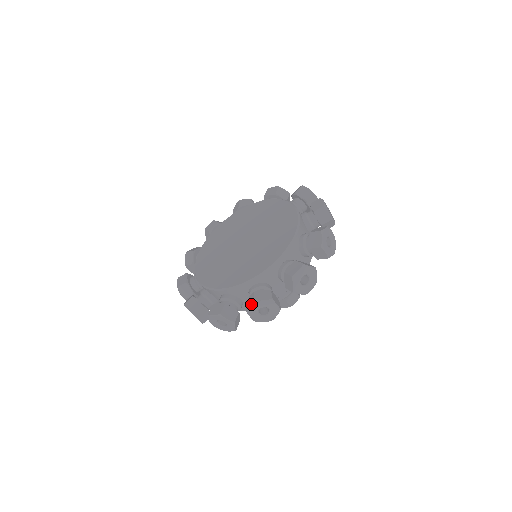
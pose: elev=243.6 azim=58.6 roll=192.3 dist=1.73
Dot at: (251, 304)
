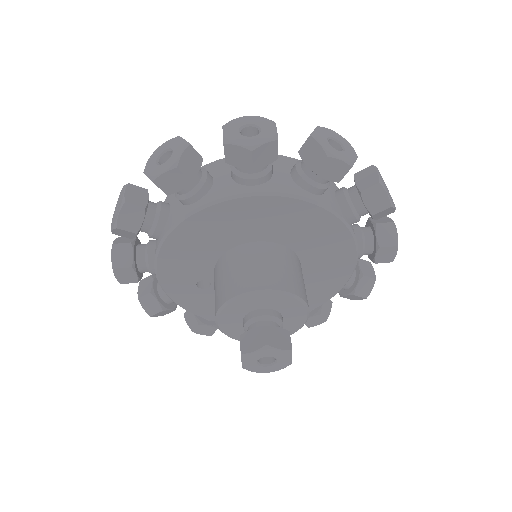
Dot at: (238, 120)
